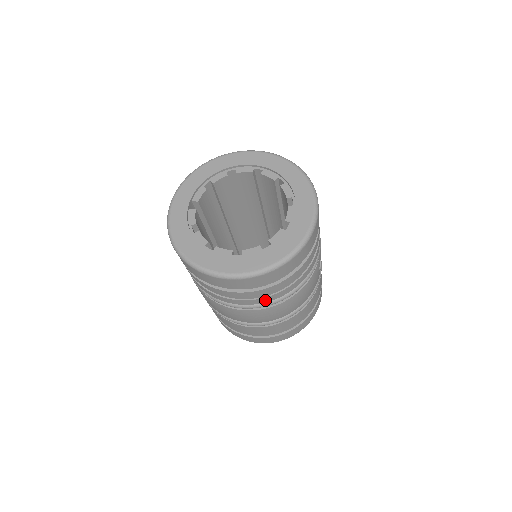
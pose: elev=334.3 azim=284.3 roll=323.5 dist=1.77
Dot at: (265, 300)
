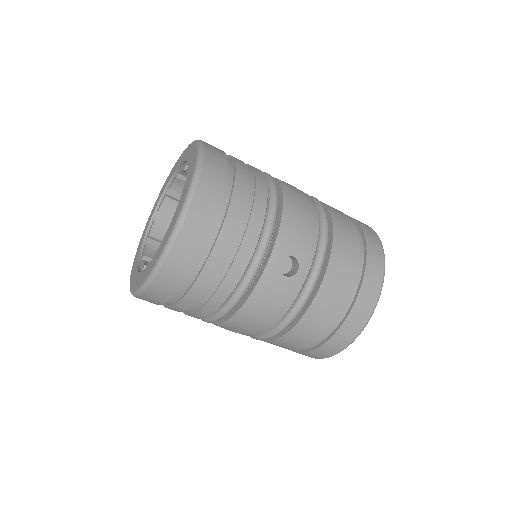
Dot at: (200, 316)
